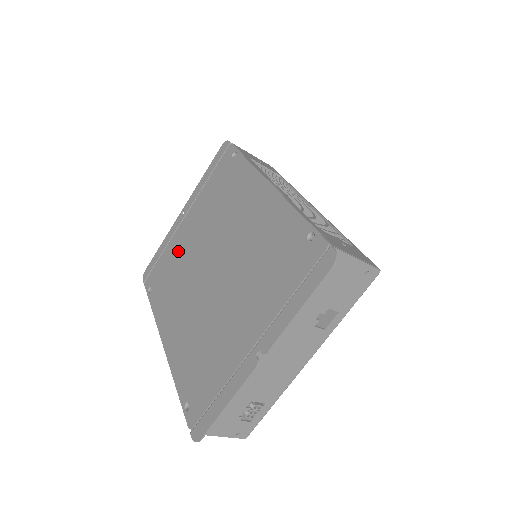
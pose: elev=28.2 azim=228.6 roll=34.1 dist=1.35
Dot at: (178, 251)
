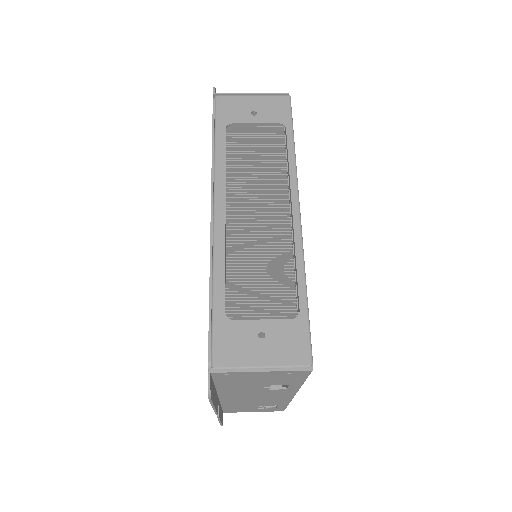
Dot at: occluded
